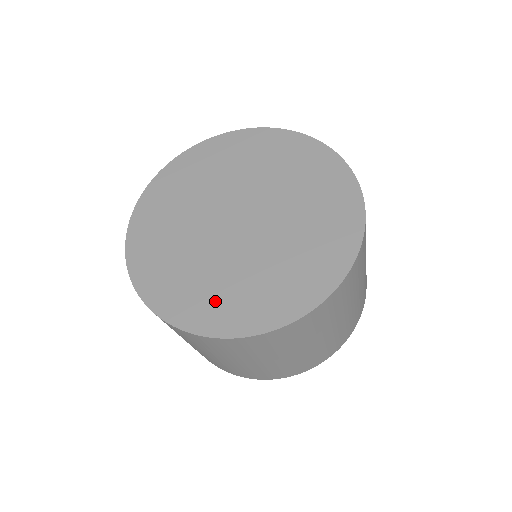
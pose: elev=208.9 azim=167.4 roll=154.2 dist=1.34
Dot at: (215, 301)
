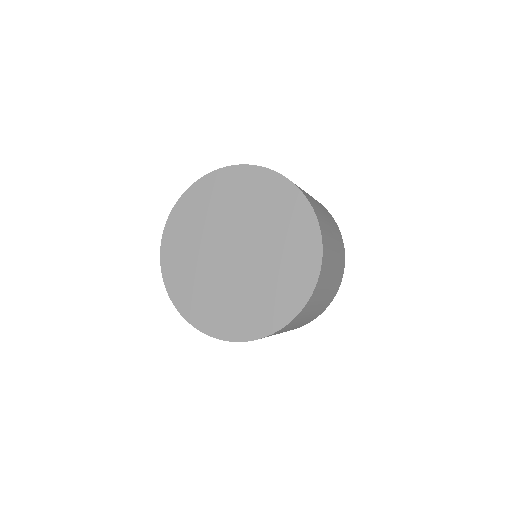
Dot at: (274, 302)
